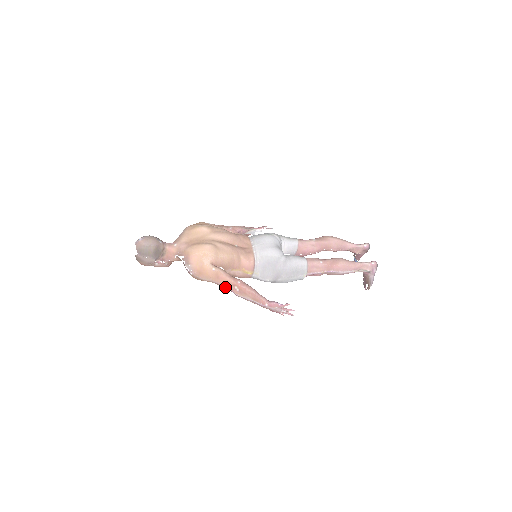
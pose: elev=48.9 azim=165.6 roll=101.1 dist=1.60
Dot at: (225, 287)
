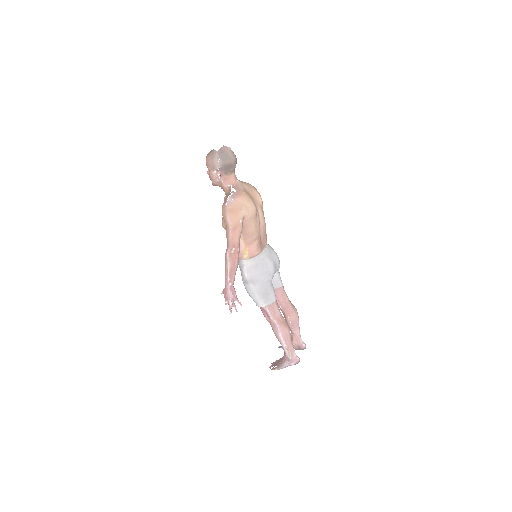
Dot at: (229, 240)
